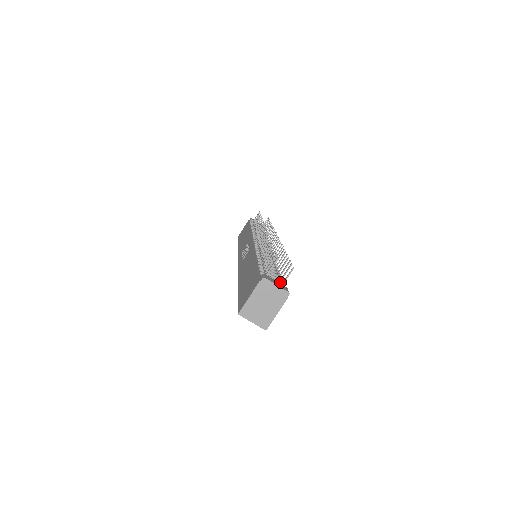
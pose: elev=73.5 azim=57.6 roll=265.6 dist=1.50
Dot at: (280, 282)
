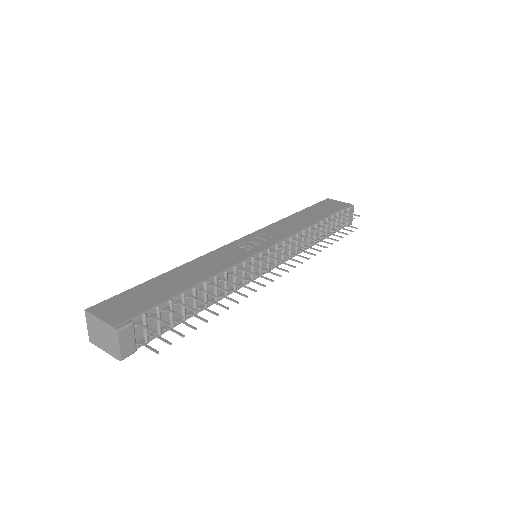
Dot at: (151, 336)
